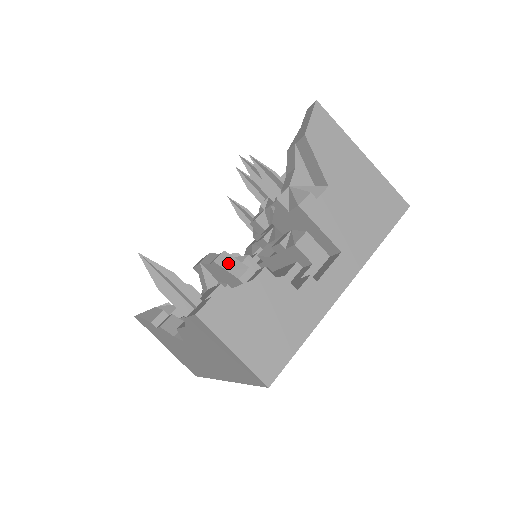
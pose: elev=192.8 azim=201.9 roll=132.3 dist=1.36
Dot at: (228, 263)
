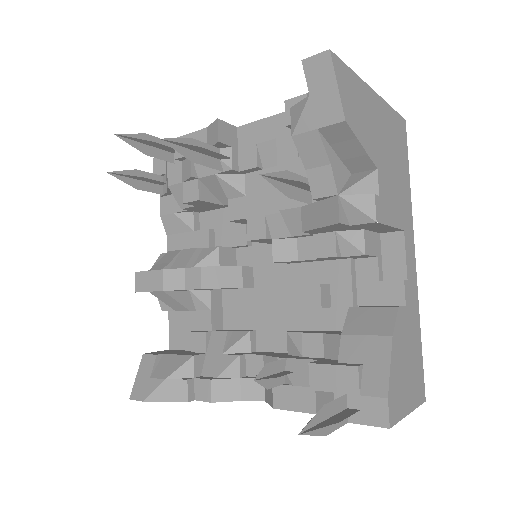
Dot at: (218, 279)
